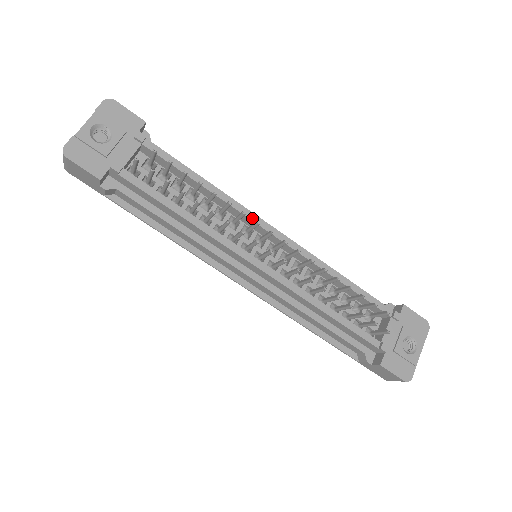
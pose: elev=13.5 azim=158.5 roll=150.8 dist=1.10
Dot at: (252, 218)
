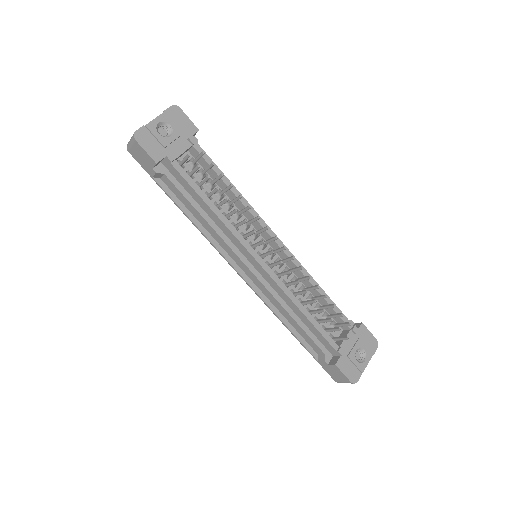
Dot at: (262, 224)
